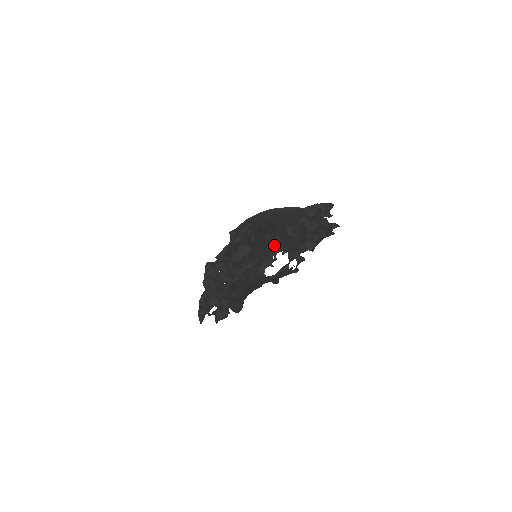
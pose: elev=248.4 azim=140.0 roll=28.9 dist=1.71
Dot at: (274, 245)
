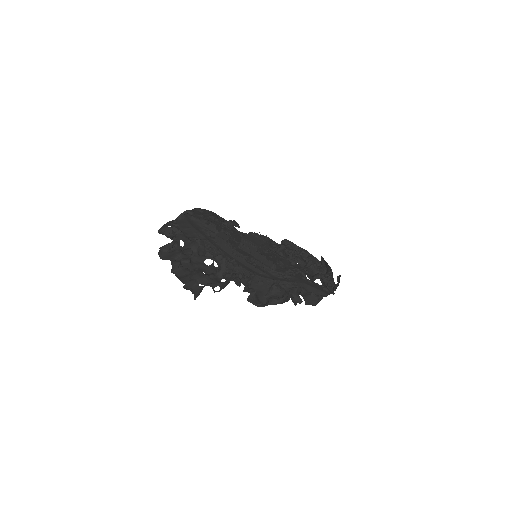
Dot at: (295, 258)
